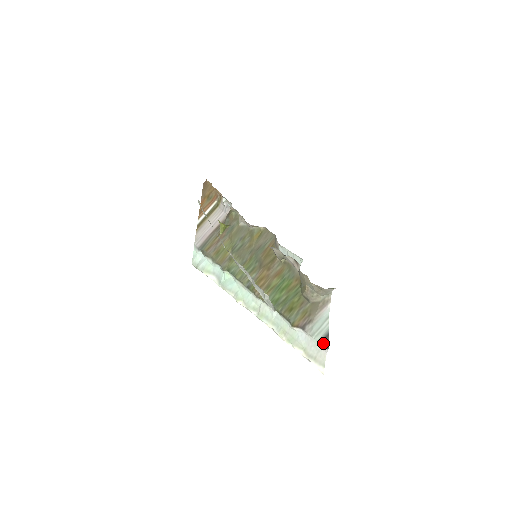
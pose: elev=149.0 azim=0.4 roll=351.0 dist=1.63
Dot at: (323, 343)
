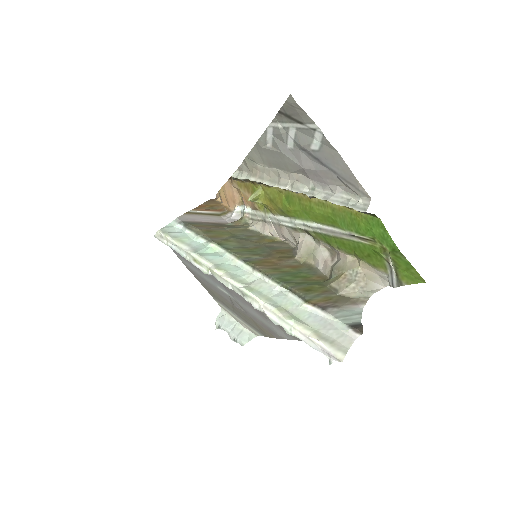
Dot at: (355, 326)
